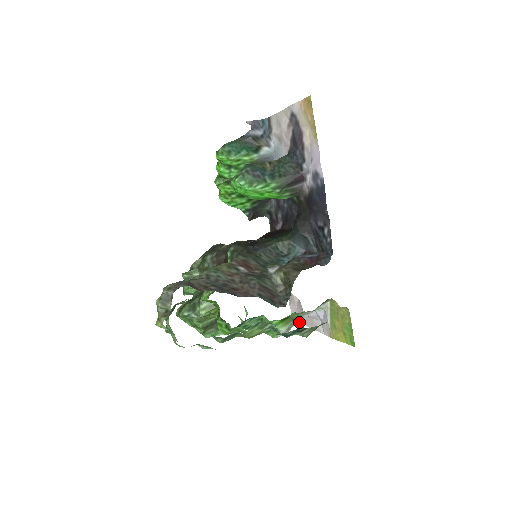
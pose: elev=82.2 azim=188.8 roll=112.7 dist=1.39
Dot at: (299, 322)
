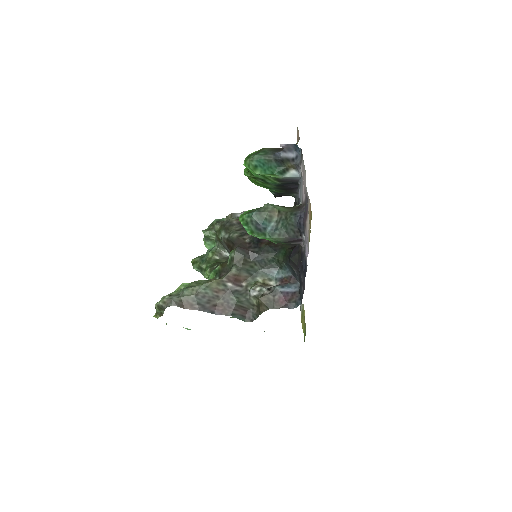
Dot at: occluded
